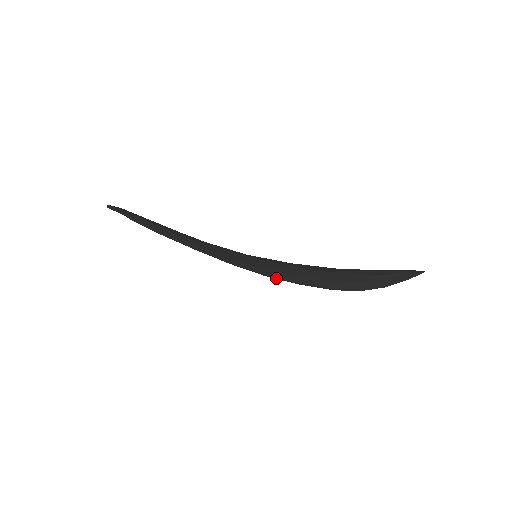
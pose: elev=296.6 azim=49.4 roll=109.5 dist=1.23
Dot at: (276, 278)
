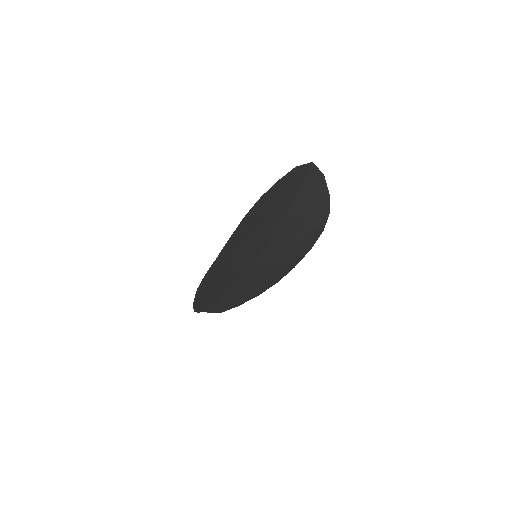
Dot at: (298, 261)
